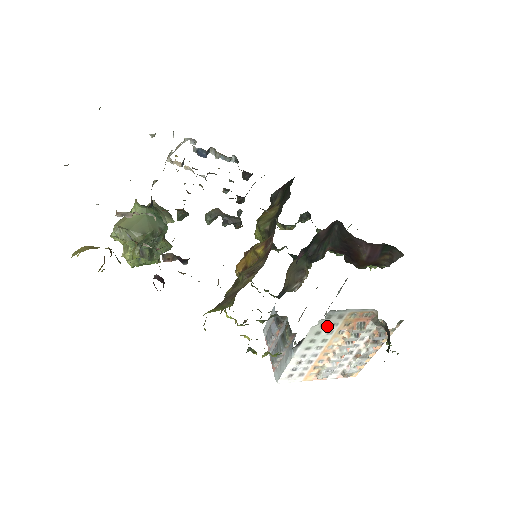
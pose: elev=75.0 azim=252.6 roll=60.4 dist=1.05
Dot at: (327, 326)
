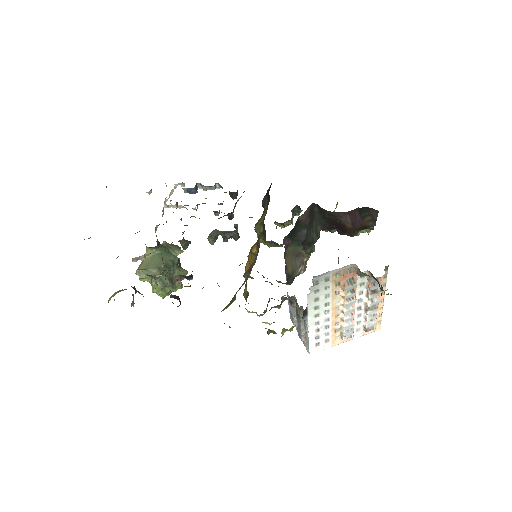
Dot at: (321, 291)
